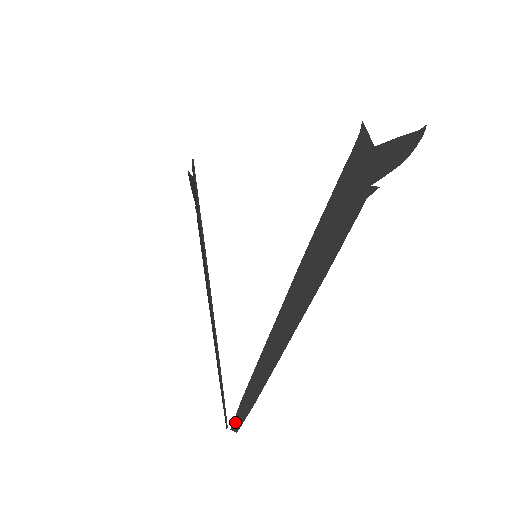
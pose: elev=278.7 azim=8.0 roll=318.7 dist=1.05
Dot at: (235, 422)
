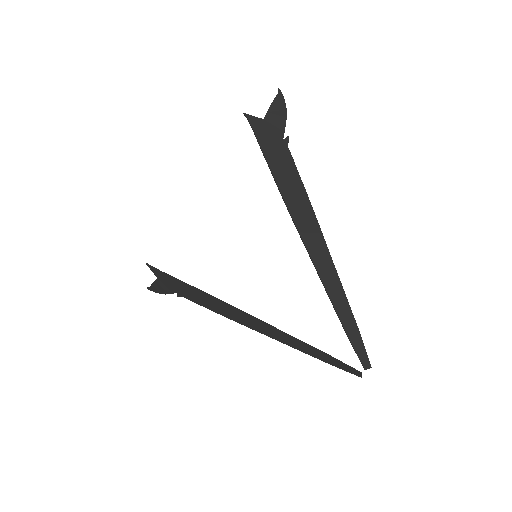
Dot at: (362, 361)
